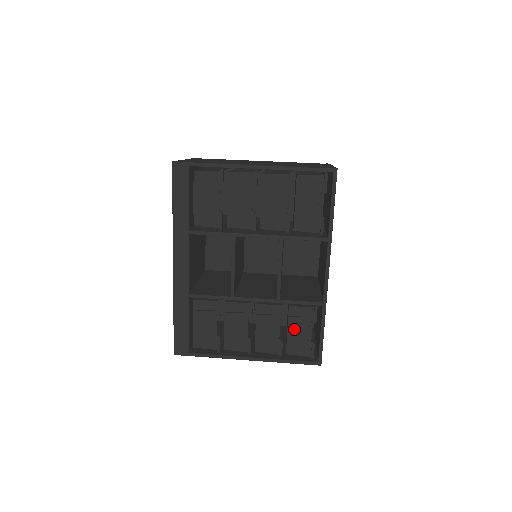
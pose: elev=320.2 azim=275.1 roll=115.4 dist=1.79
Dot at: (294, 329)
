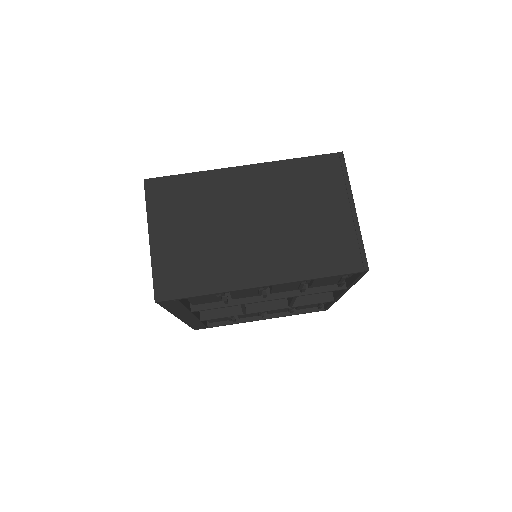
Dot at: (304, 306)
